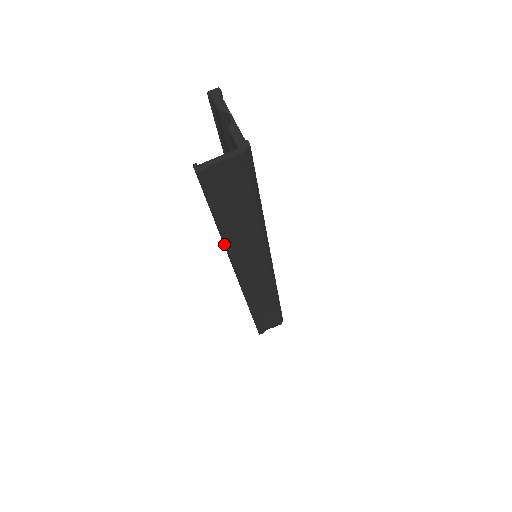
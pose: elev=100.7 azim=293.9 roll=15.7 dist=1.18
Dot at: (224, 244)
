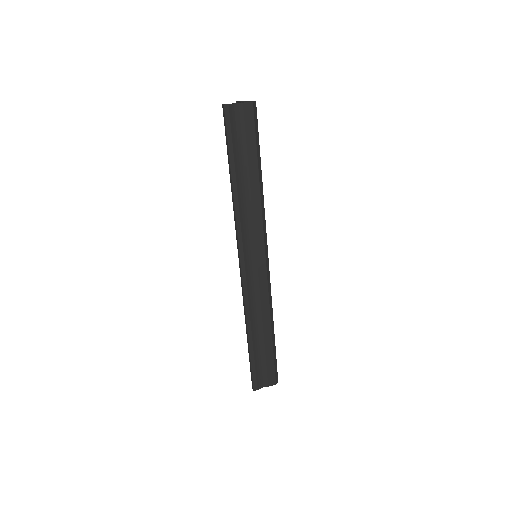
Dot at: (233, 194)
